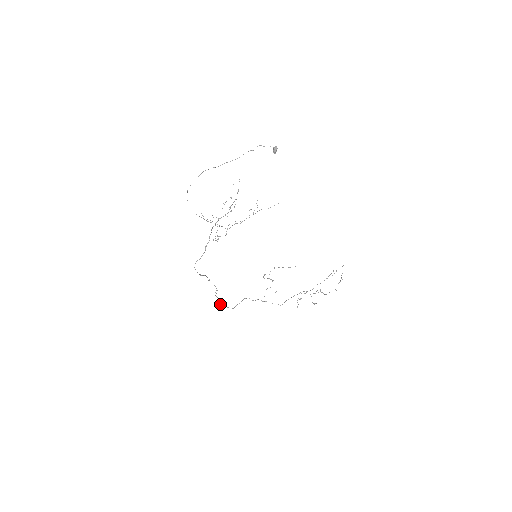
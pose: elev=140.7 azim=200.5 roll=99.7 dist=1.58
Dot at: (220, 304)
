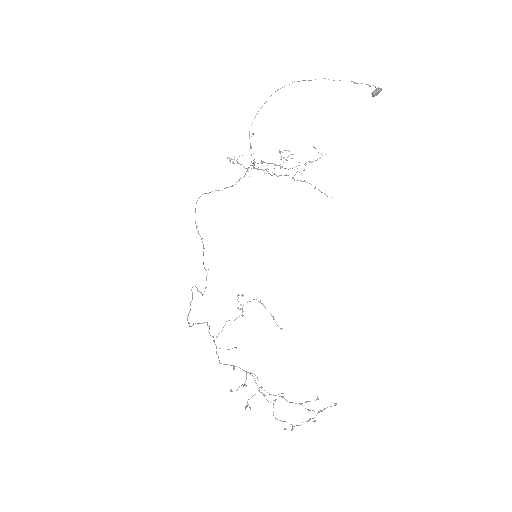
Dot at: occluded
